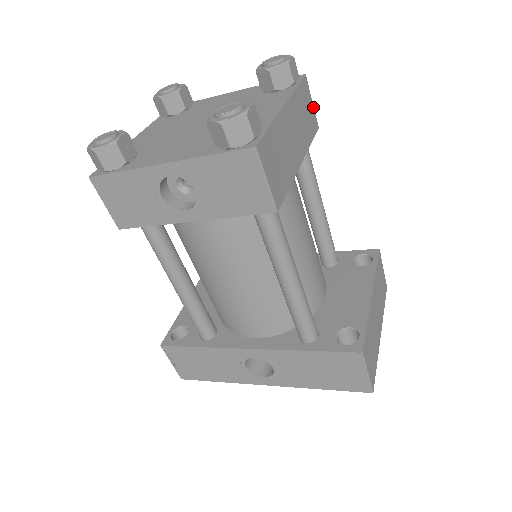
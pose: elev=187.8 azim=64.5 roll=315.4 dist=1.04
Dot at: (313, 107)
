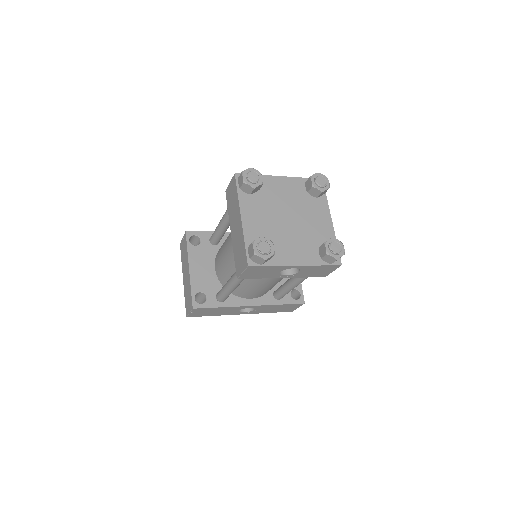
Dot at: occluded
